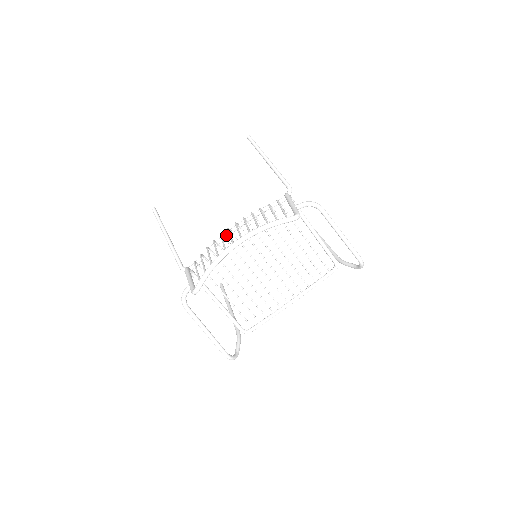
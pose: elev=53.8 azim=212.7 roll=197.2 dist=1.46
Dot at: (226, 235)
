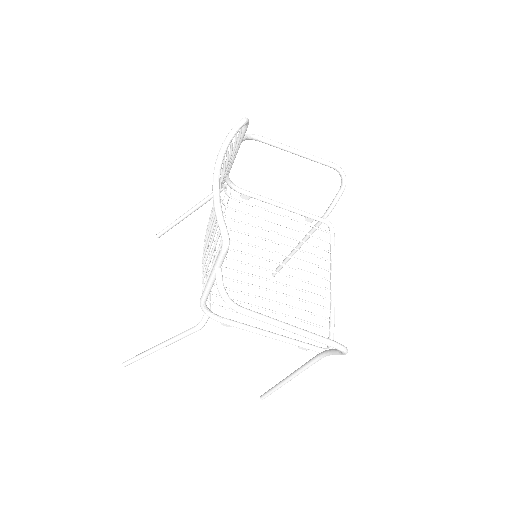
Dot at: occluded
